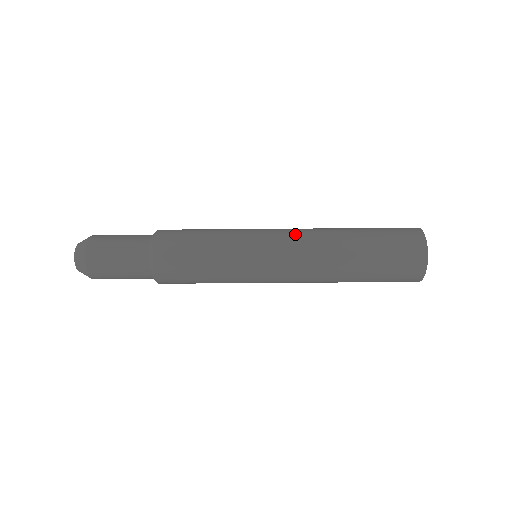
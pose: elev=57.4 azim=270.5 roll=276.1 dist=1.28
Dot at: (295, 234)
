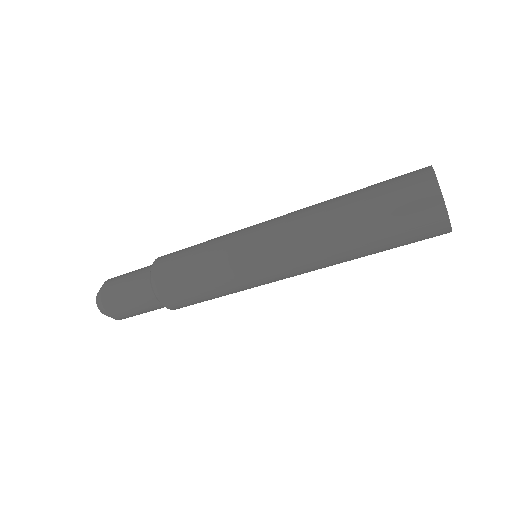
Dot at: (289, 257)
